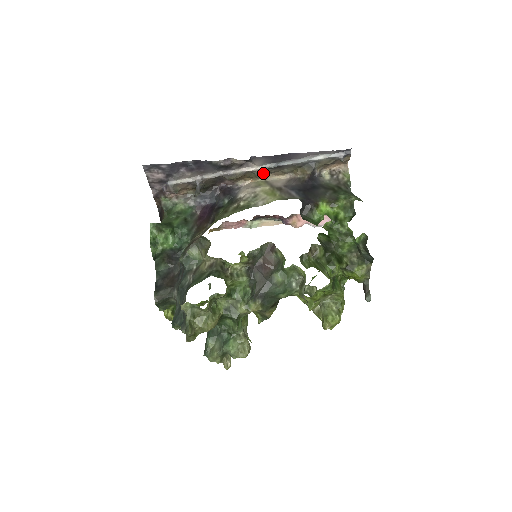
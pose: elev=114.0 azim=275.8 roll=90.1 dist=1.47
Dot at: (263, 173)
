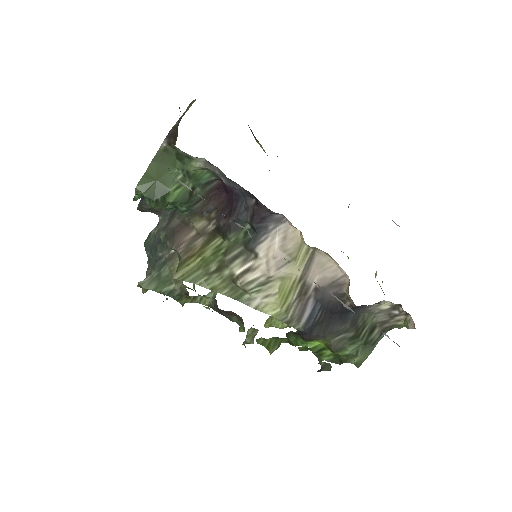
Dot at: occluded
